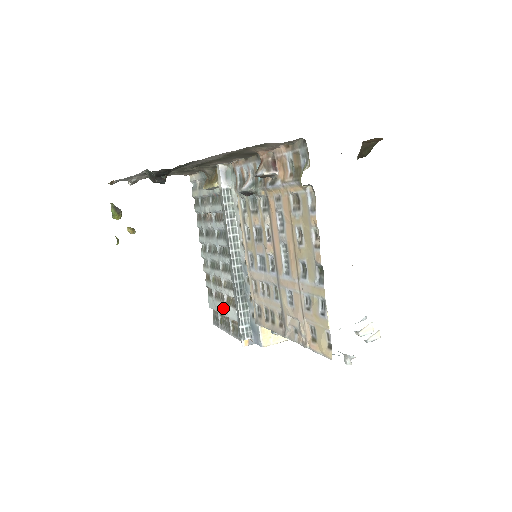
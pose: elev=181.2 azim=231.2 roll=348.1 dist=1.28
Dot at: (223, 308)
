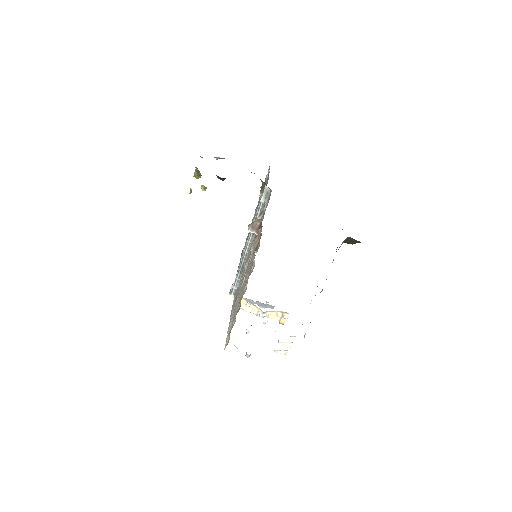
Dot at: occluded
